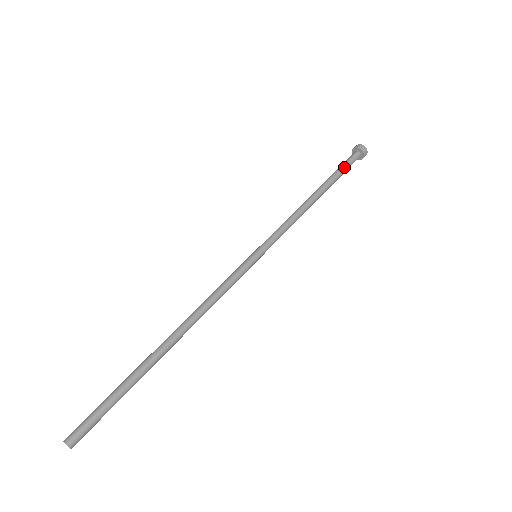
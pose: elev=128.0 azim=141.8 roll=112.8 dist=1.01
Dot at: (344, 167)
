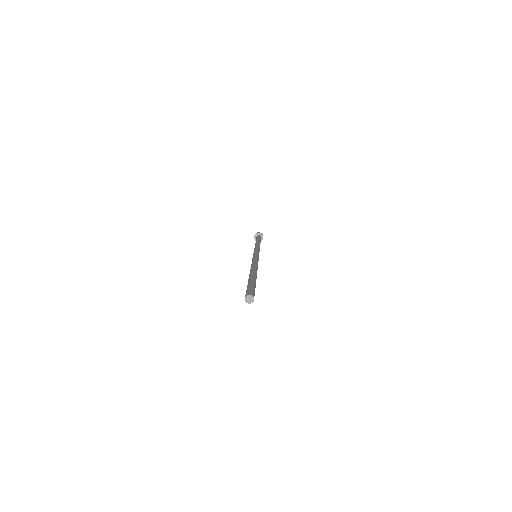
Dot at: occluded
